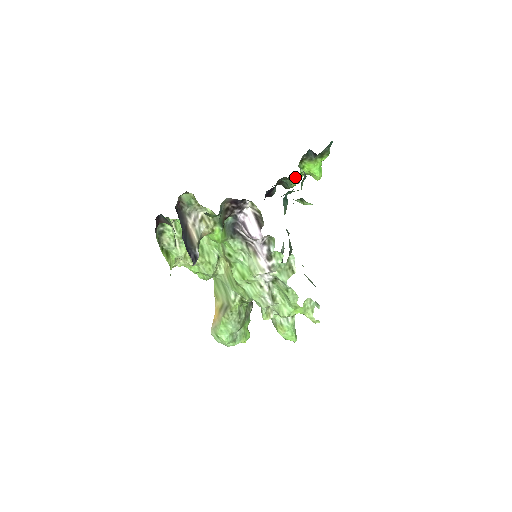
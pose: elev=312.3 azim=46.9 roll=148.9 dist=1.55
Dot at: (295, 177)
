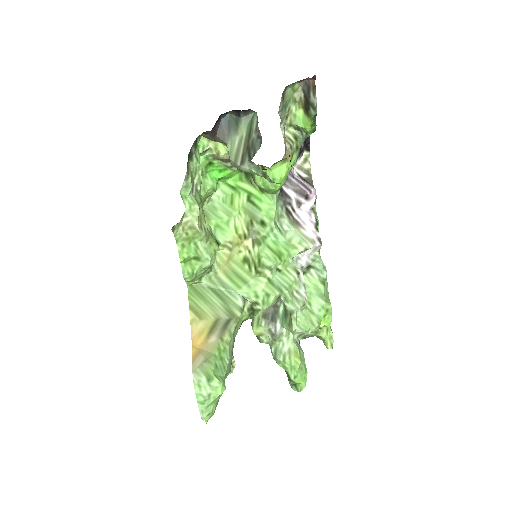
Dot at: occluded
